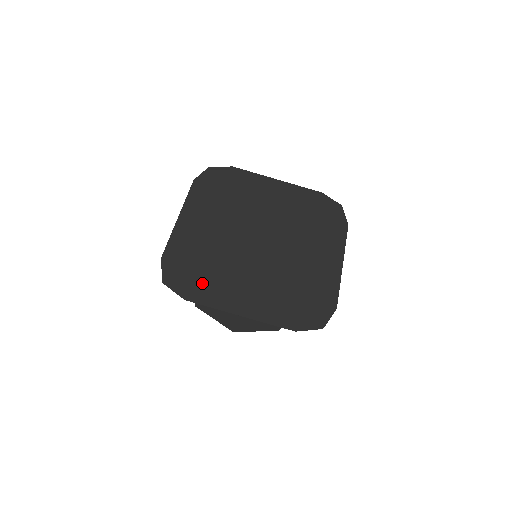
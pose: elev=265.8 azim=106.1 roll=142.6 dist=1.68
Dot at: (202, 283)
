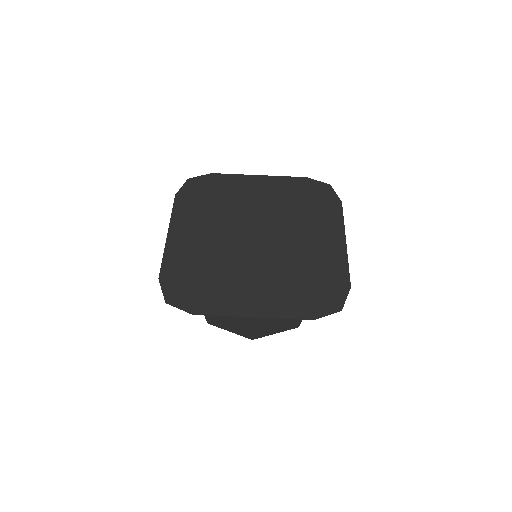
Dot at: (206, 294)
